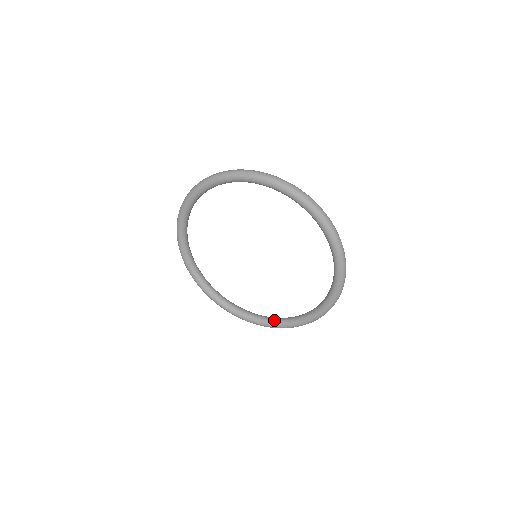
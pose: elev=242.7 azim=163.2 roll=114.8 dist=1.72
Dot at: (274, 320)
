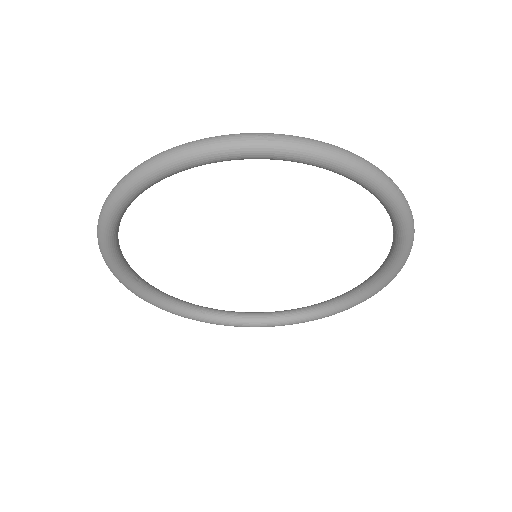
Dot at: (183, 307)
